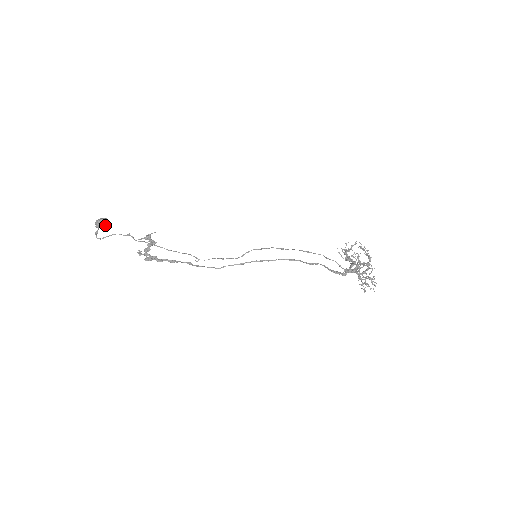
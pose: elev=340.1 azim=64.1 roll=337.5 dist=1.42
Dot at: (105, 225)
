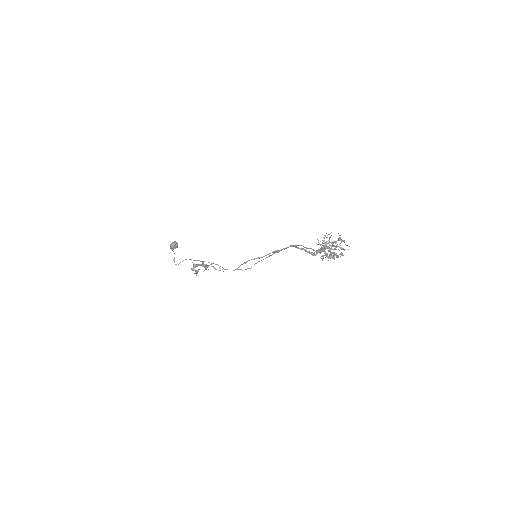
Dot at: (173, 244)
